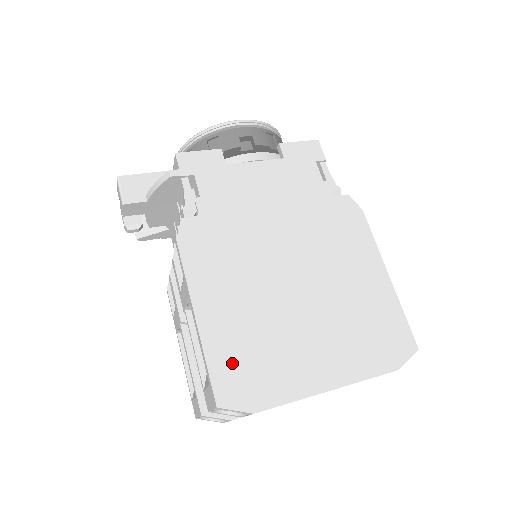
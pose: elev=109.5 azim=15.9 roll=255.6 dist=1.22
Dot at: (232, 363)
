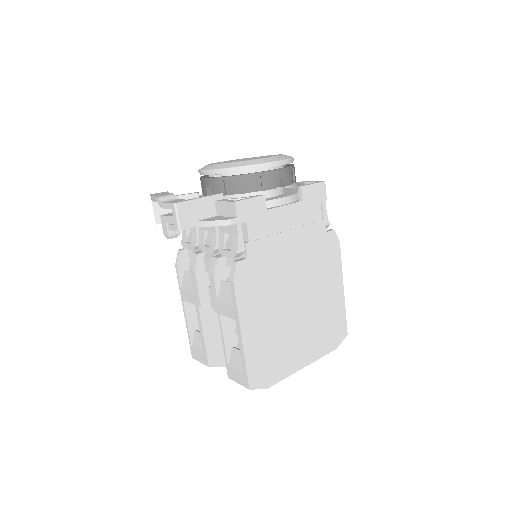
Dot at: (259, 362)
